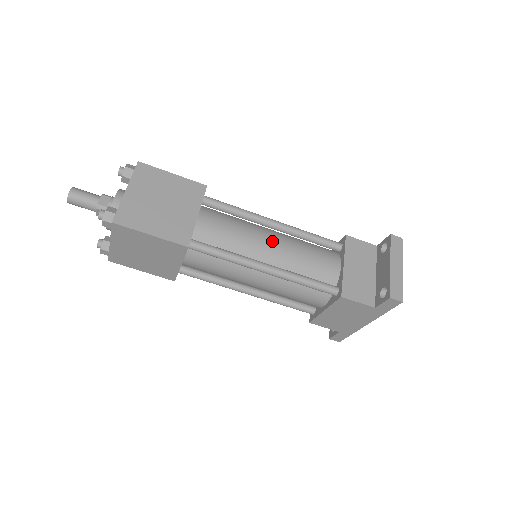
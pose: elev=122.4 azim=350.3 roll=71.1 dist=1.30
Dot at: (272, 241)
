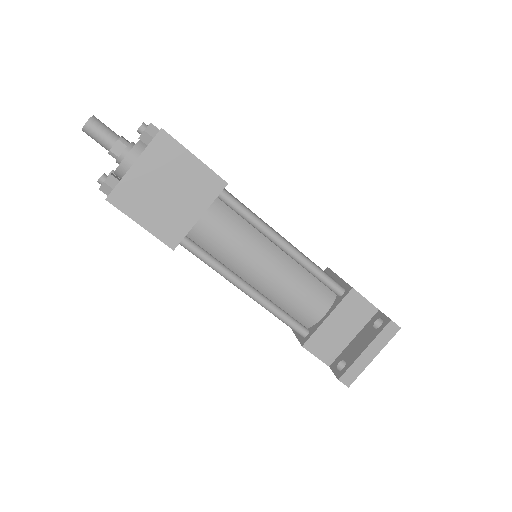
Dot at: (268, 266)
